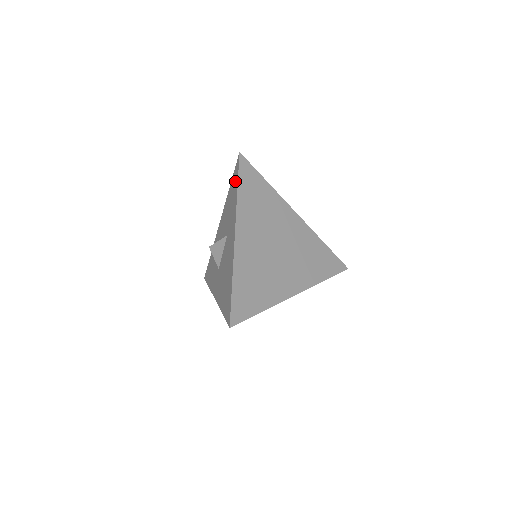
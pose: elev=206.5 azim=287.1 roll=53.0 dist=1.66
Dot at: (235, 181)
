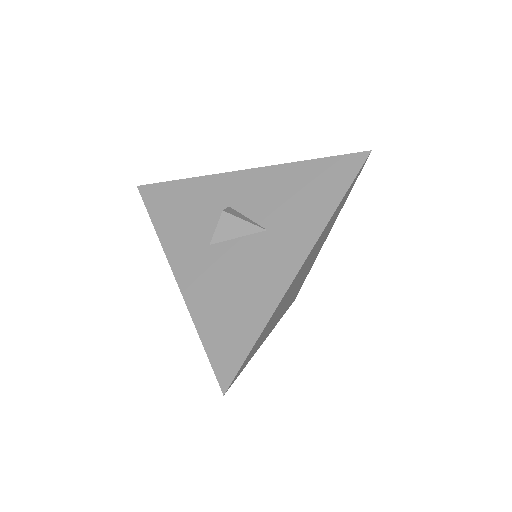
Dot at: (337, 180)
